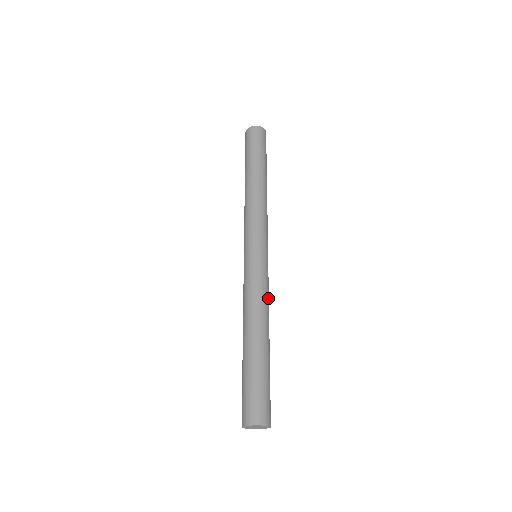
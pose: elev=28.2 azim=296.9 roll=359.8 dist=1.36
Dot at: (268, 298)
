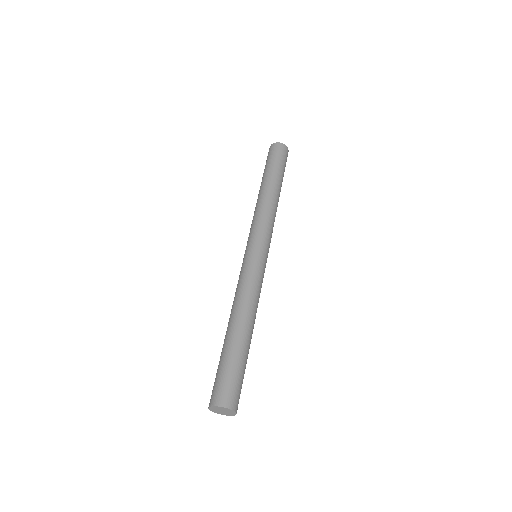
Dot at: occluded
